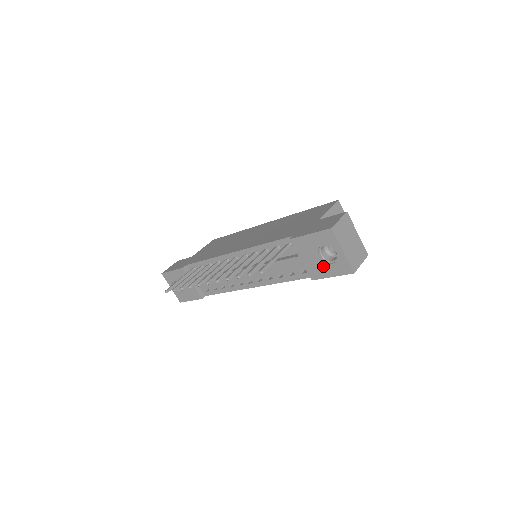
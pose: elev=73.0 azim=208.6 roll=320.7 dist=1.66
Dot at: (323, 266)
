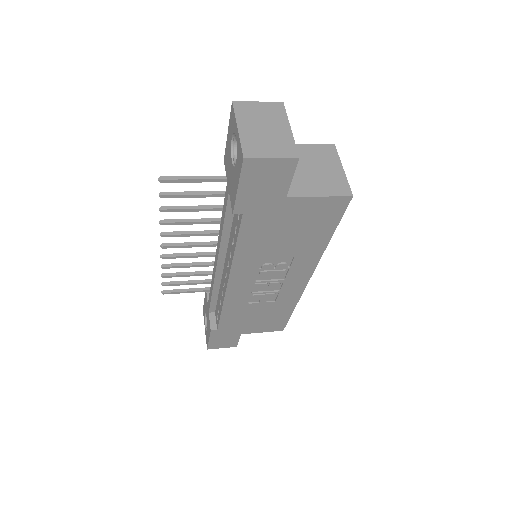
Dot at: (234, 176)
